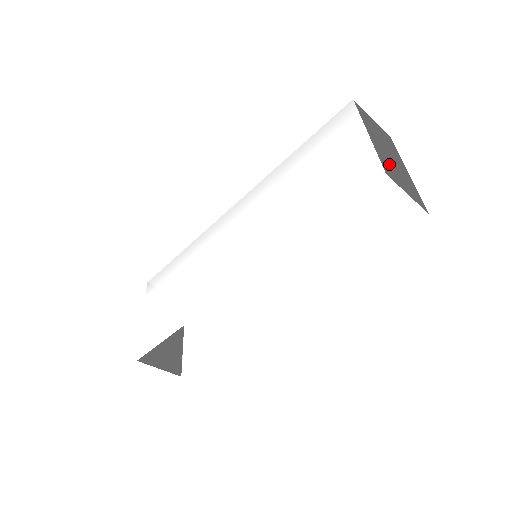
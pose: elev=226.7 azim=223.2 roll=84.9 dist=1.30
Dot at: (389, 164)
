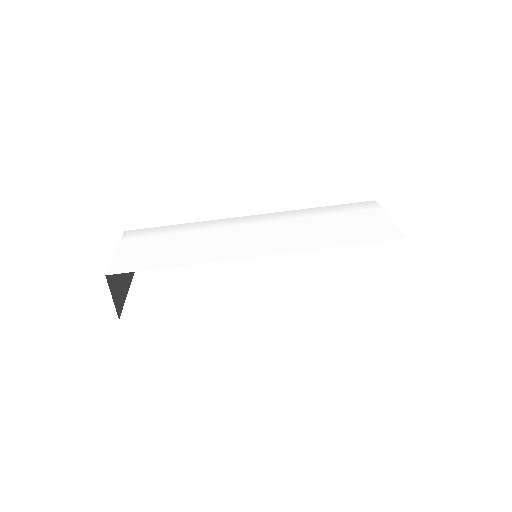
Dot at: occluded
